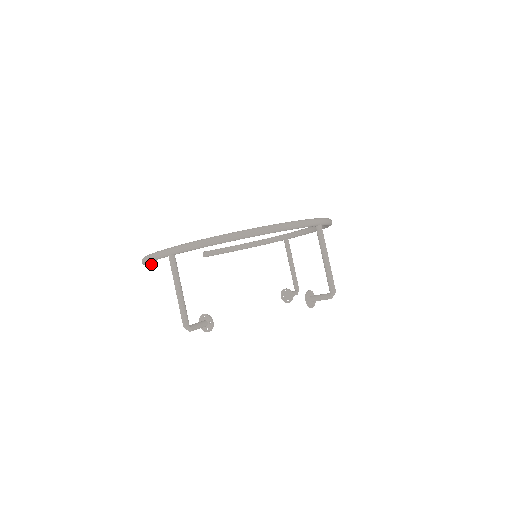
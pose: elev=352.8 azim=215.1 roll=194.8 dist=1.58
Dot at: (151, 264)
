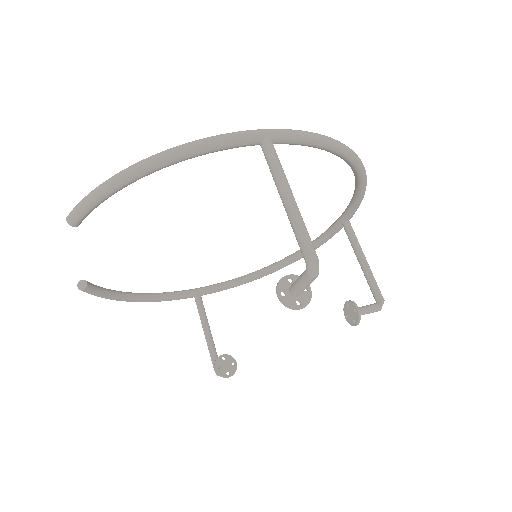
Dot at: (91, 210)
